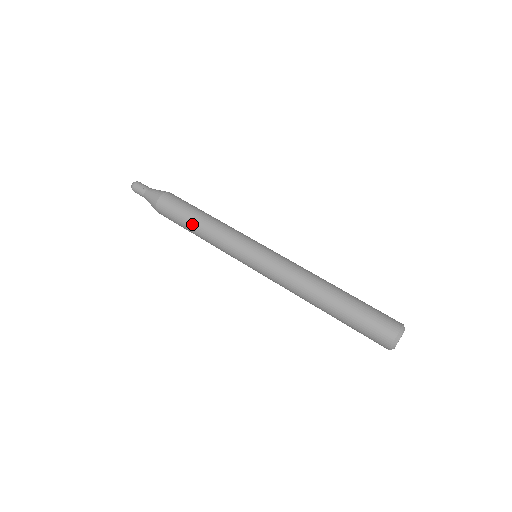
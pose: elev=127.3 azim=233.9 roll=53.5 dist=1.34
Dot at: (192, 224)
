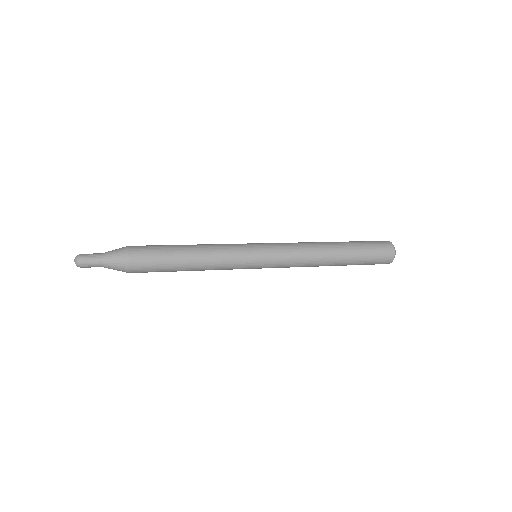
Dot at: (184, 257)
